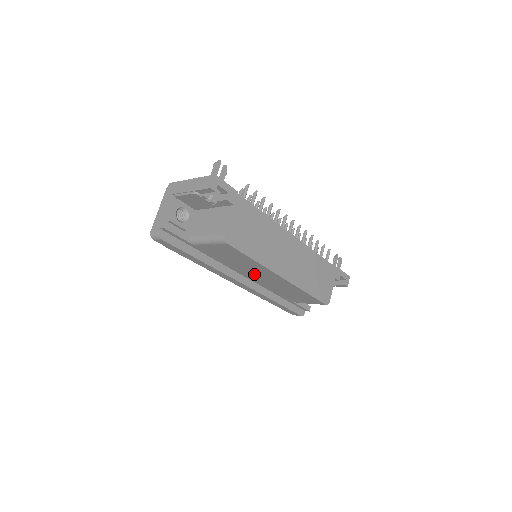
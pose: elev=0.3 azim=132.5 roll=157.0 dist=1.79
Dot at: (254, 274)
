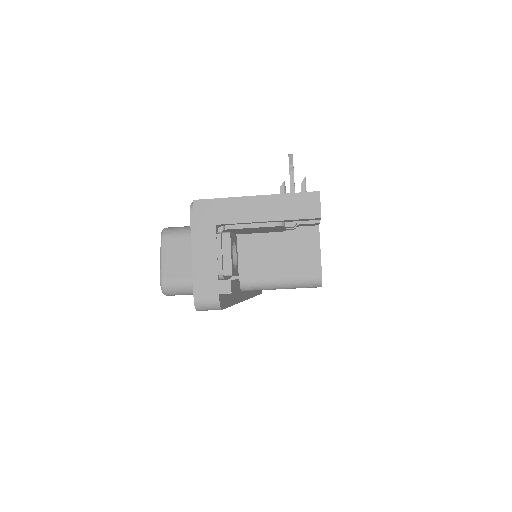
Dot at: occluded
